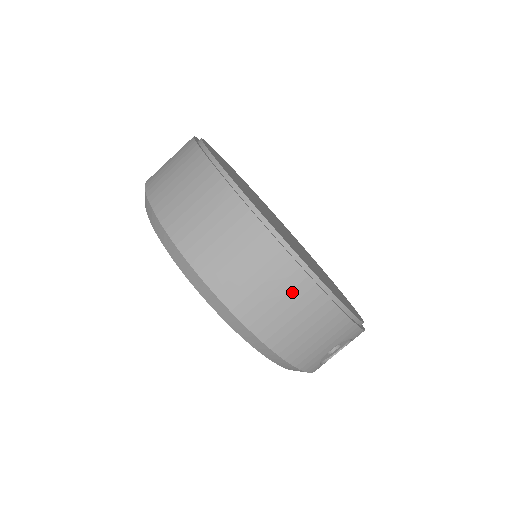
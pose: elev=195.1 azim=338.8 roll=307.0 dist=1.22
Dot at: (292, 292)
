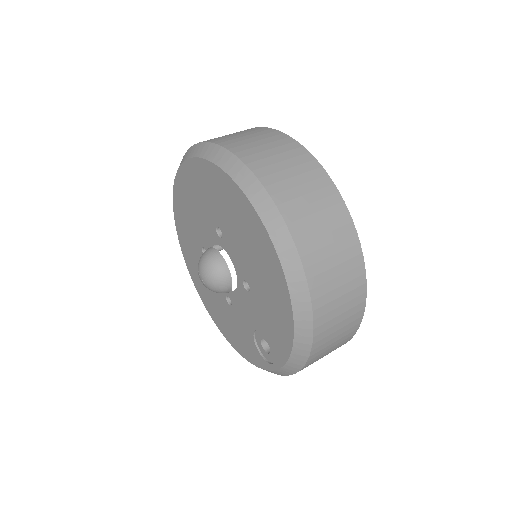
Dot at: (352, 301)
